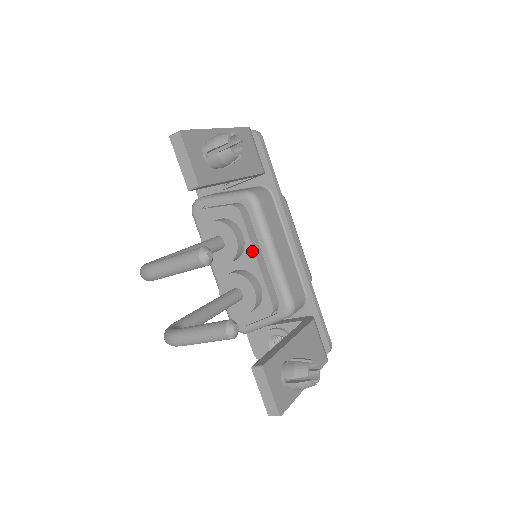
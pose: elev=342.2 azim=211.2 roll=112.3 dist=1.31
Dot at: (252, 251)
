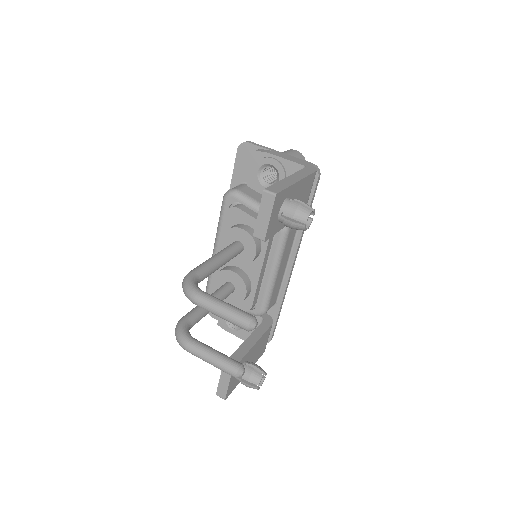
Dot at: (261, 266)
